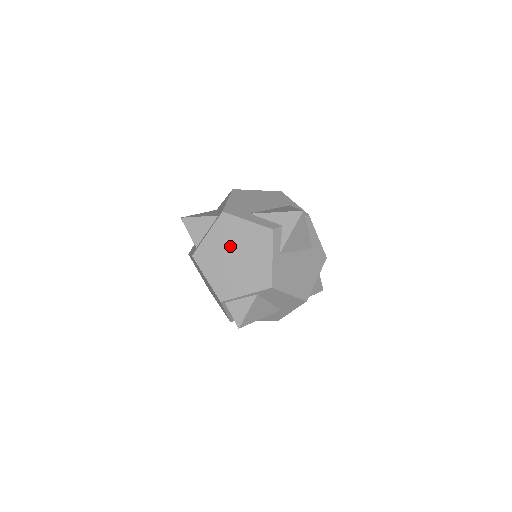
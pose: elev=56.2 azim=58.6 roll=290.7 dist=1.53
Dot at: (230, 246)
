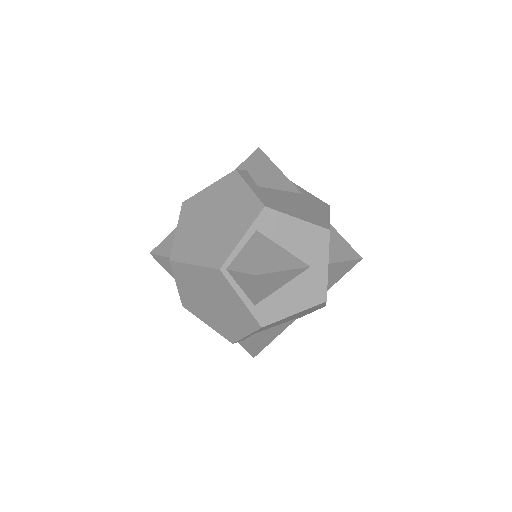
Dot at: (203, 217)
